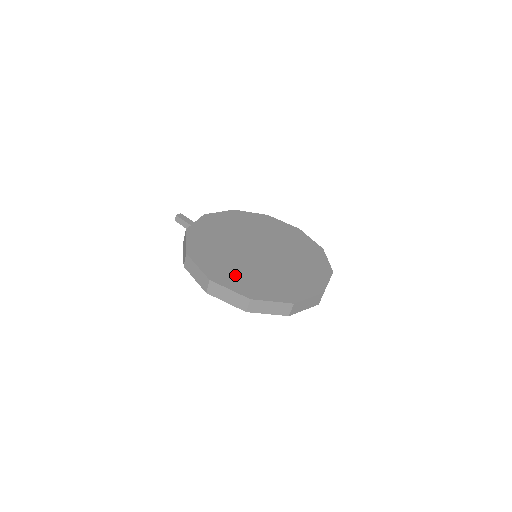
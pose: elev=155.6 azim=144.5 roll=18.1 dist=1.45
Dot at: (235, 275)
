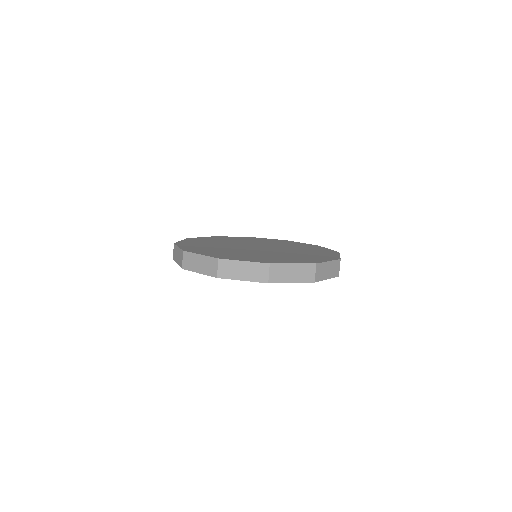
Dot at: (215, 251)
